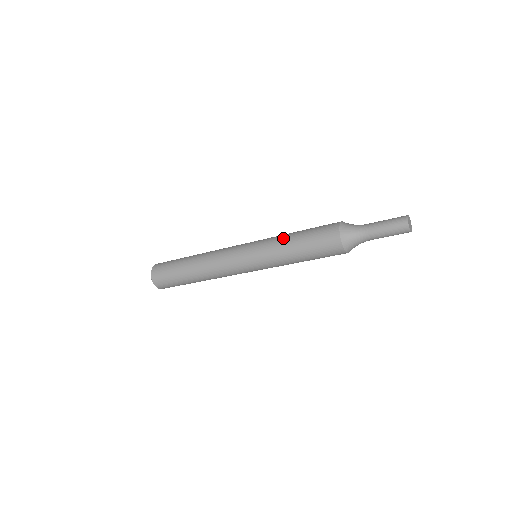
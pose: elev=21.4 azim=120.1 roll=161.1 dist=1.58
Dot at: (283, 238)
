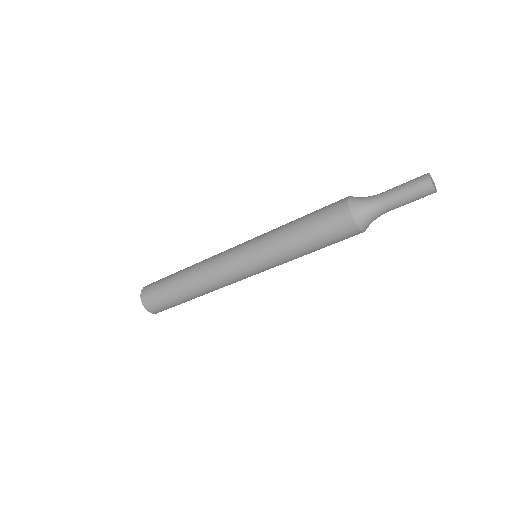
Dot at: occluded
